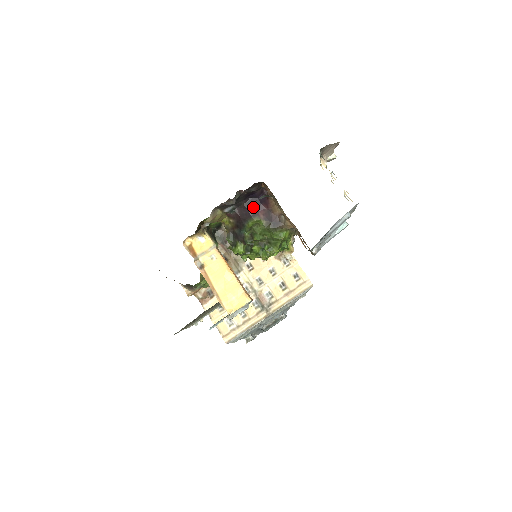
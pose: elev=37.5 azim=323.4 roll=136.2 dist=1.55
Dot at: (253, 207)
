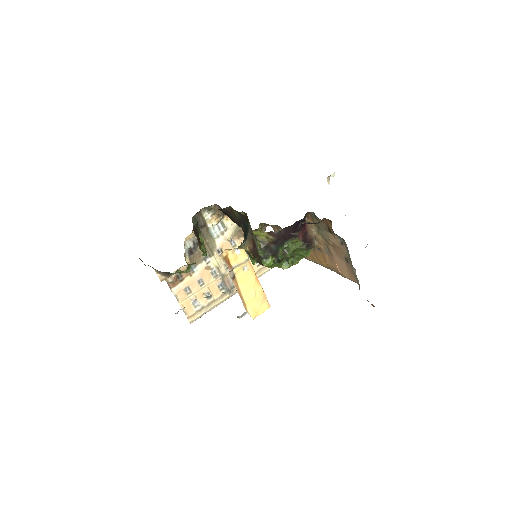
Dot at: (296, 229)
